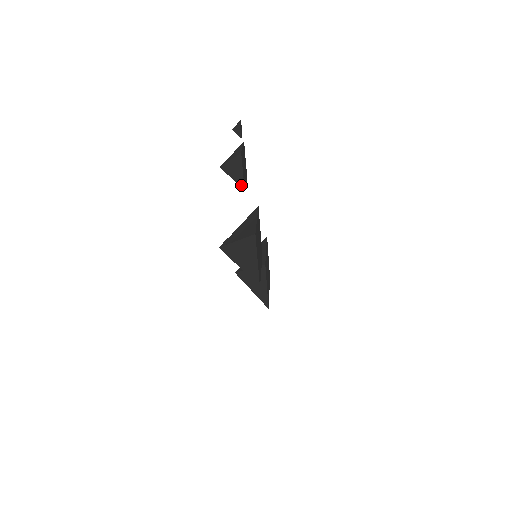
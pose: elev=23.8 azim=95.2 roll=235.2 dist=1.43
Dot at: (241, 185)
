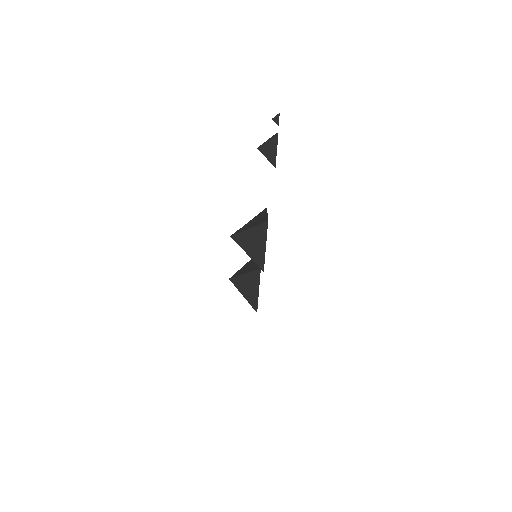
Dot at: (273, 163)
